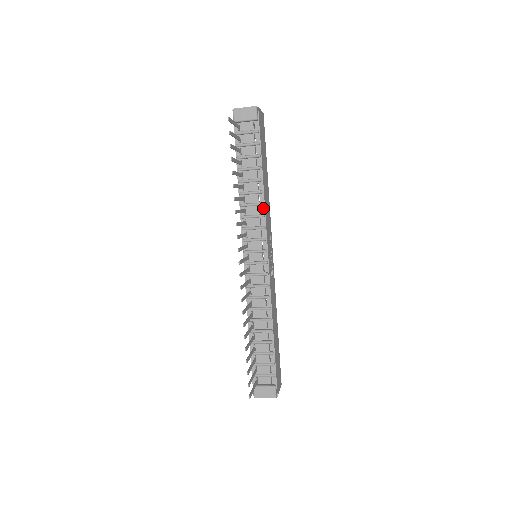
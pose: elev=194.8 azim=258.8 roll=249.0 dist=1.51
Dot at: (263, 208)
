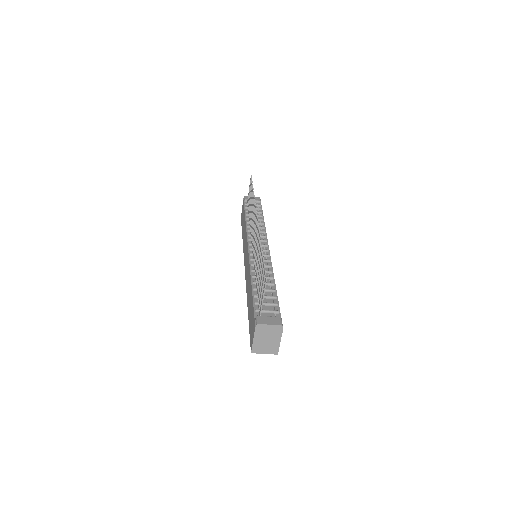
Dot at: (264, 230)
